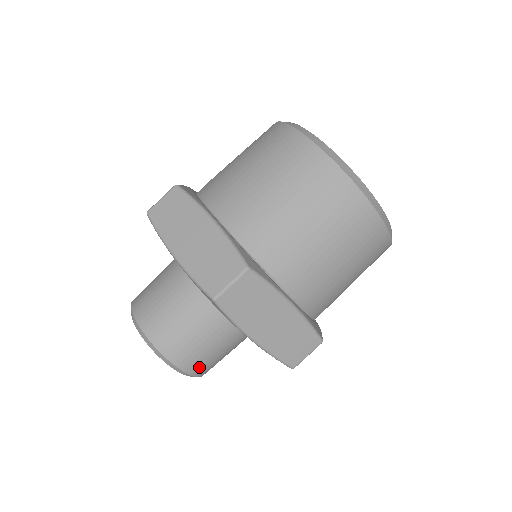
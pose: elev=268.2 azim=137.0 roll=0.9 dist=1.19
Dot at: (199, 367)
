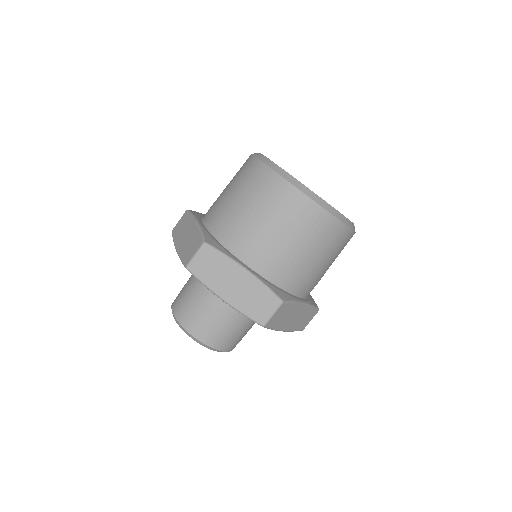
Dot at: (211, 338)
